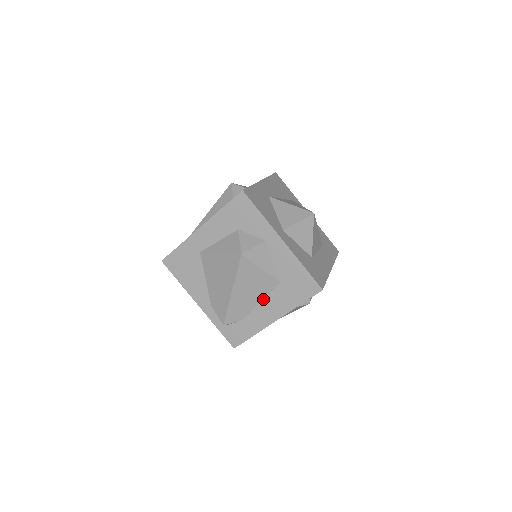
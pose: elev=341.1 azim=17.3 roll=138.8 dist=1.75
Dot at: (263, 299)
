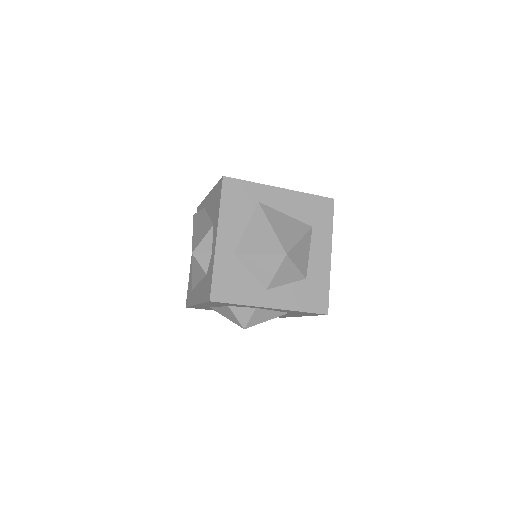
Dot at: occluded
